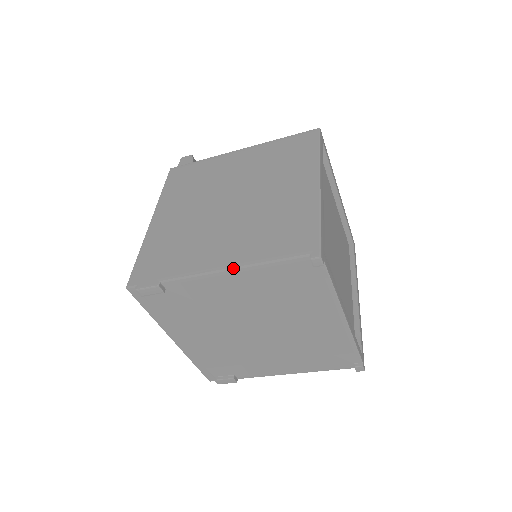
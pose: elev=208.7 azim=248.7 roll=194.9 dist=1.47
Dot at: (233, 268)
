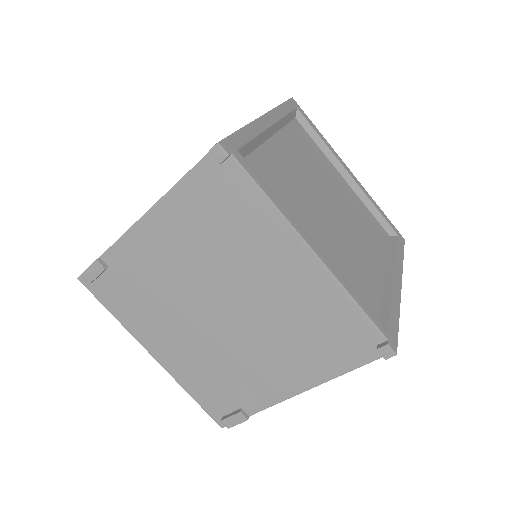
Dot at: (151, 207)
